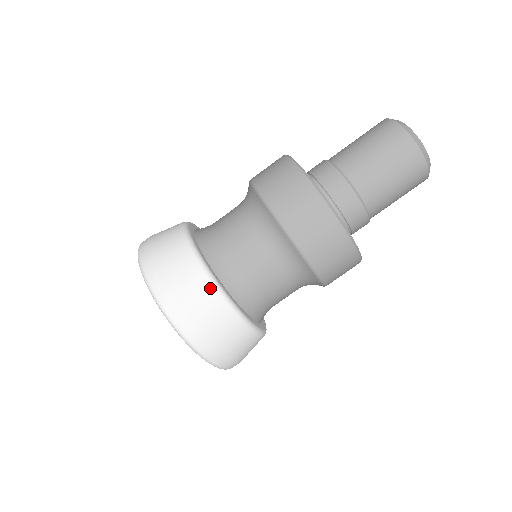
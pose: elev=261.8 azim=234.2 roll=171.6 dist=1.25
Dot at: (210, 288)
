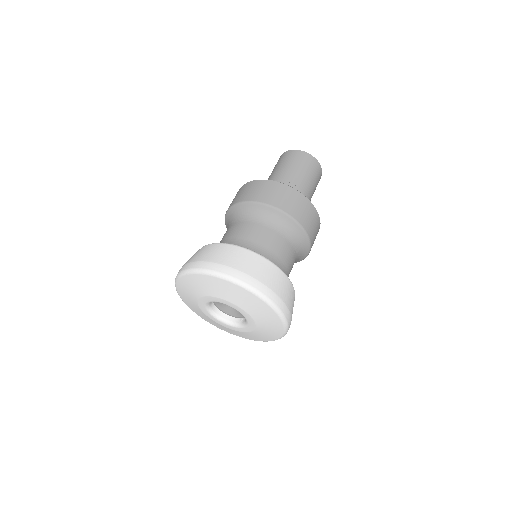
Dot at: (202, 248)
